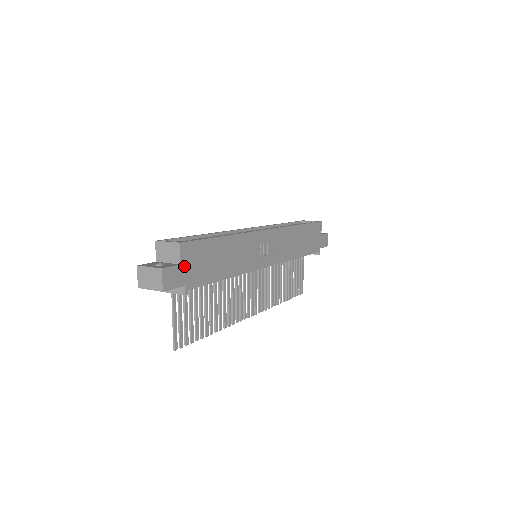
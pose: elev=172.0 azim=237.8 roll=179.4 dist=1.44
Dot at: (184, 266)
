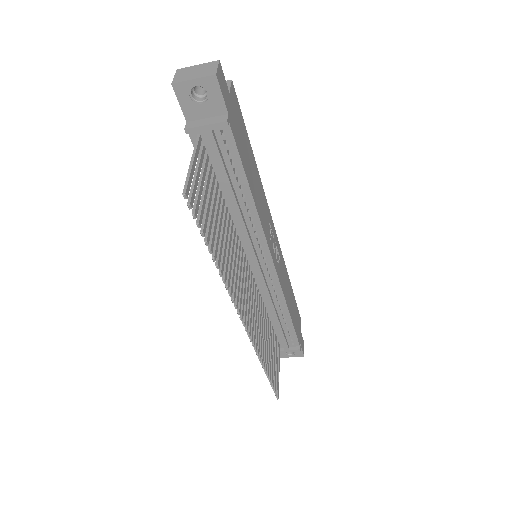
Dot at: (231, 101)
